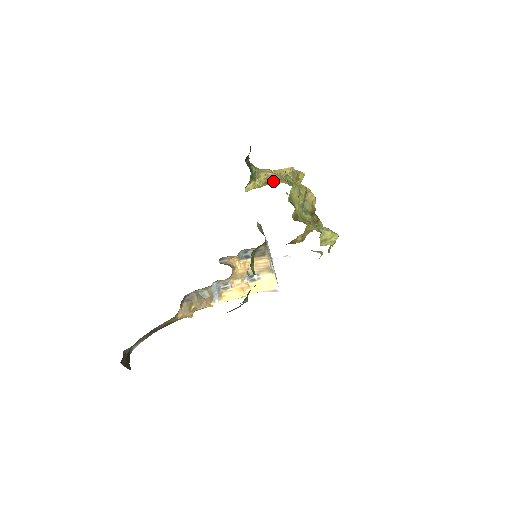
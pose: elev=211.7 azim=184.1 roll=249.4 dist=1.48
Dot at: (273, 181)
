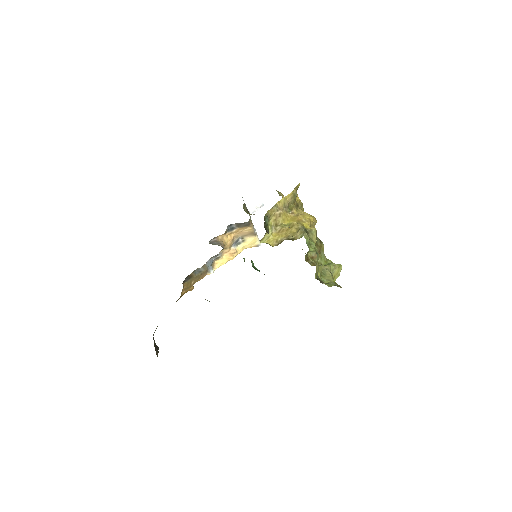
Dot at: (282, 221)
